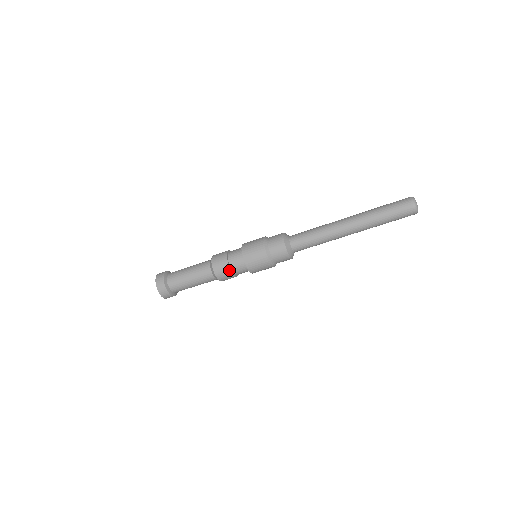
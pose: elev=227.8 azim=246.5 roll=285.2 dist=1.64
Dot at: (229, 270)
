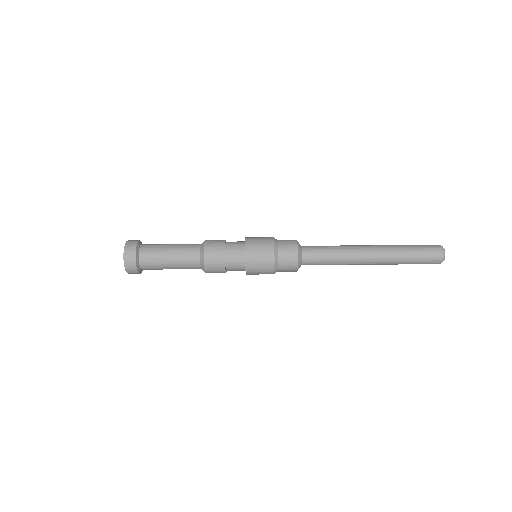
Dot at: (223, 263)
